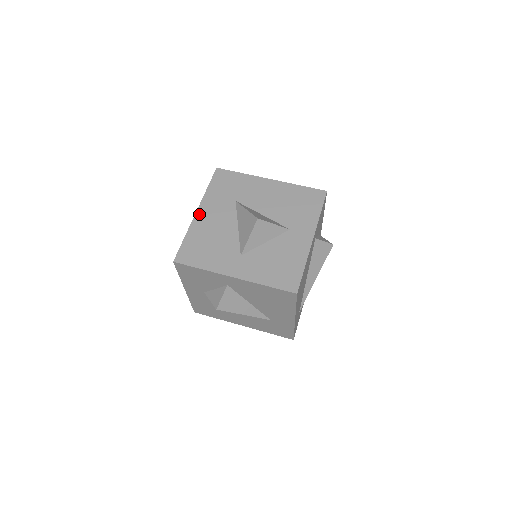
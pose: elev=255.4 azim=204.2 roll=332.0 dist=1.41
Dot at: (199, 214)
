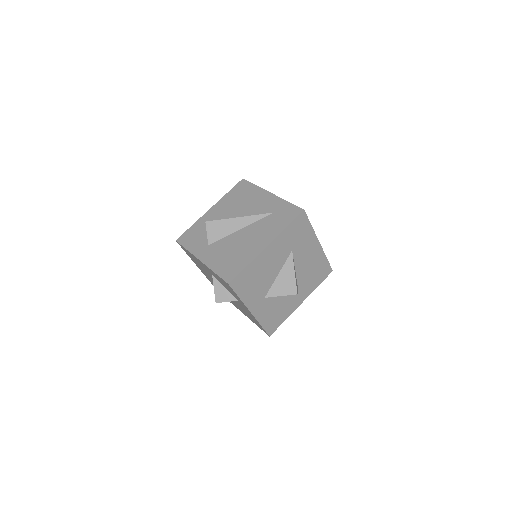
Dot at: (267, 250)
